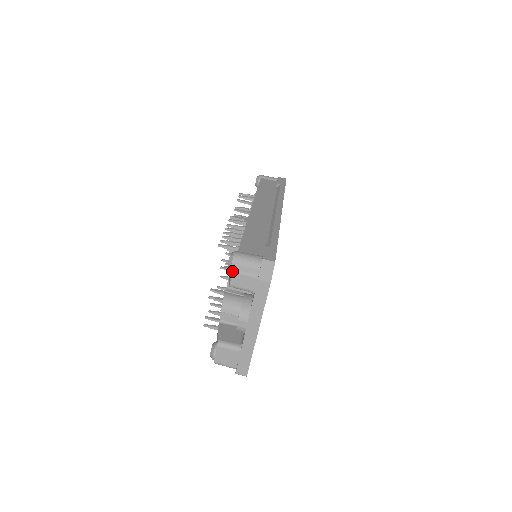
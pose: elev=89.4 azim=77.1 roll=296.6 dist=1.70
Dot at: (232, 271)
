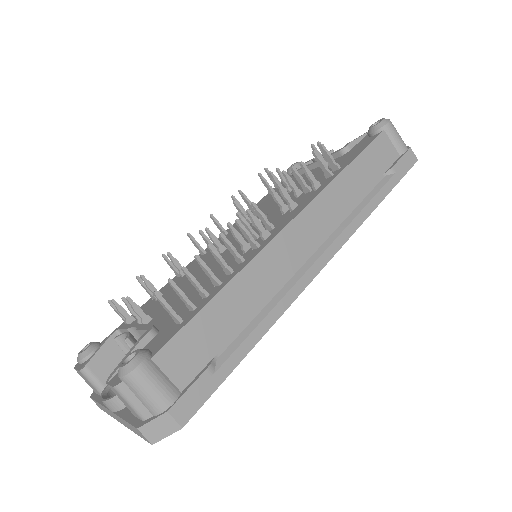
Dot at: (140, 347)
